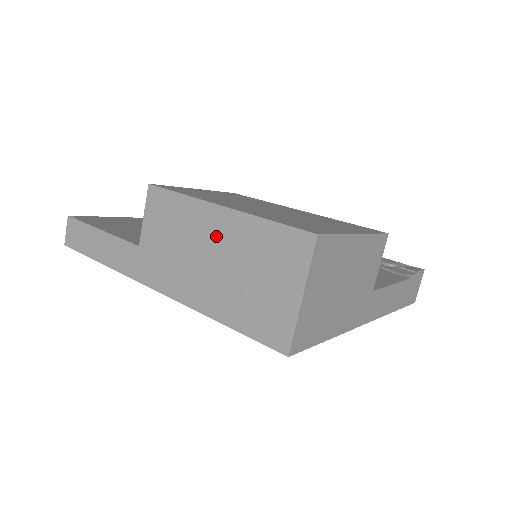
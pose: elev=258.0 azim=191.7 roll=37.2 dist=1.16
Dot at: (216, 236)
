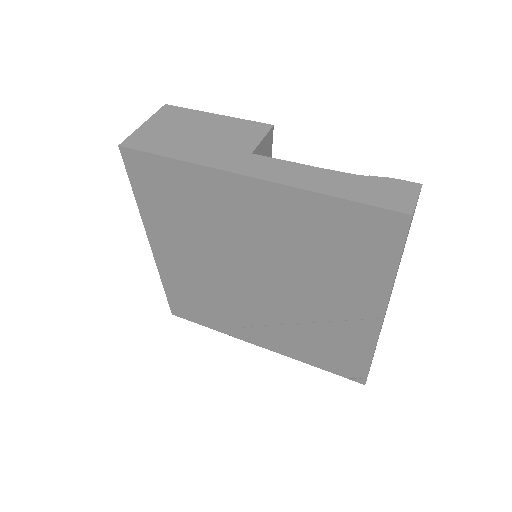
Dot at: occluded
